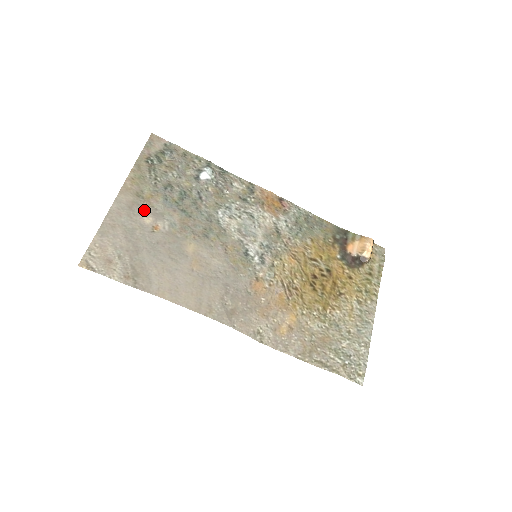
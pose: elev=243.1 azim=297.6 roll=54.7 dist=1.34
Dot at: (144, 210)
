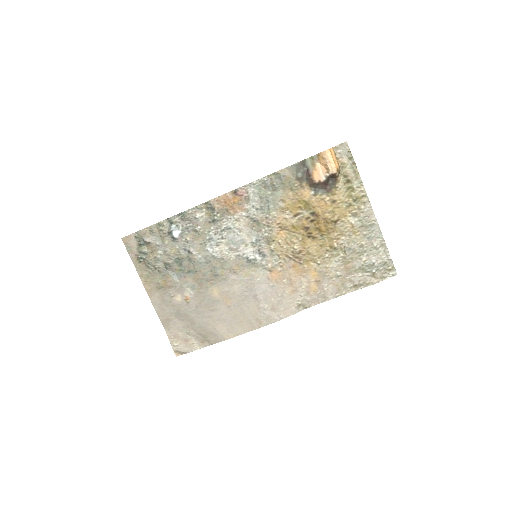
Dot at: (171, 294)
